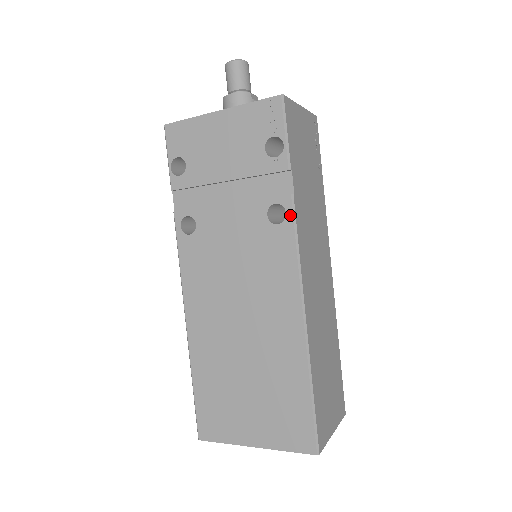
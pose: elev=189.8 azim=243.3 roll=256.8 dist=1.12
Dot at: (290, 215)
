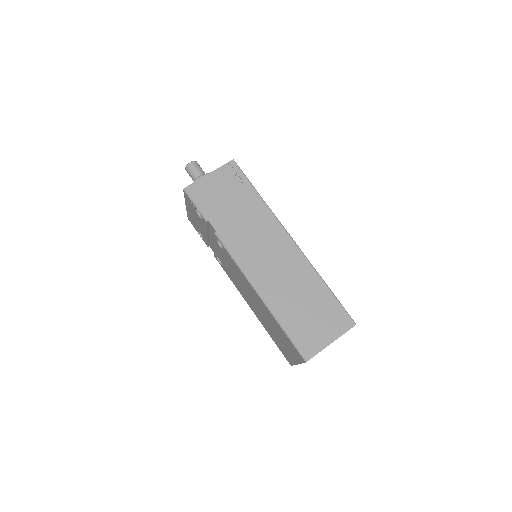
Dot at: (221, 243)
